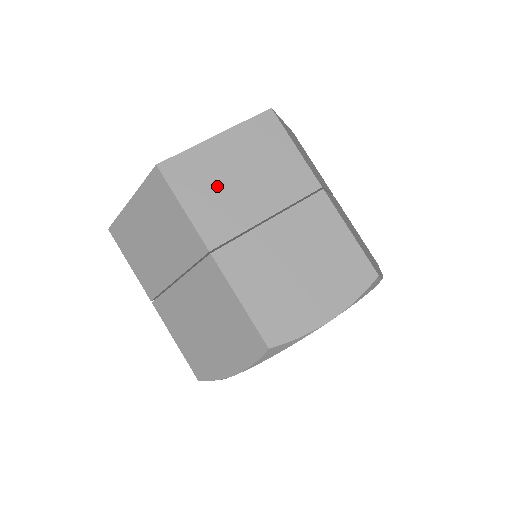
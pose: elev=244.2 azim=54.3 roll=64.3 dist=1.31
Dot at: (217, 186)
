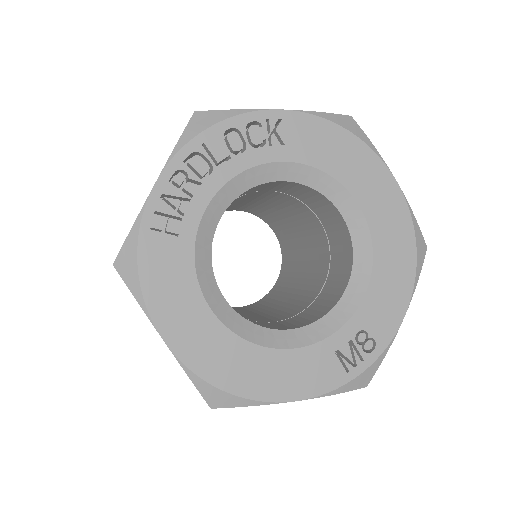
Dot at: occluded
